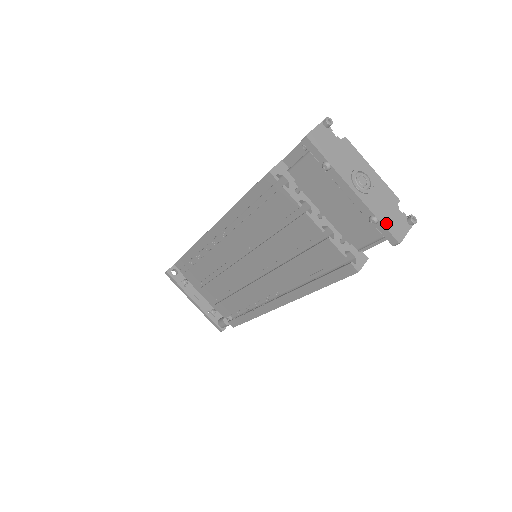
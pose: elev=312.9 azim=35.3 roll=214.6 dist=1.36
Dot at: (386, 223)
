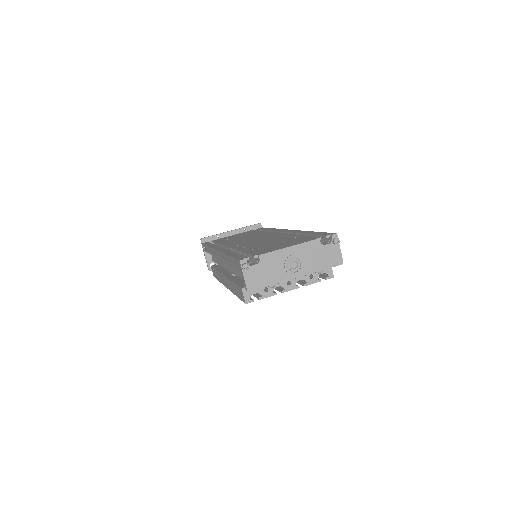
Dot at: (327, 265)
